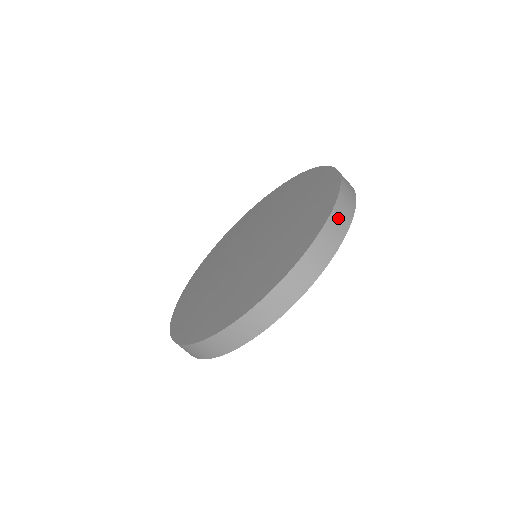
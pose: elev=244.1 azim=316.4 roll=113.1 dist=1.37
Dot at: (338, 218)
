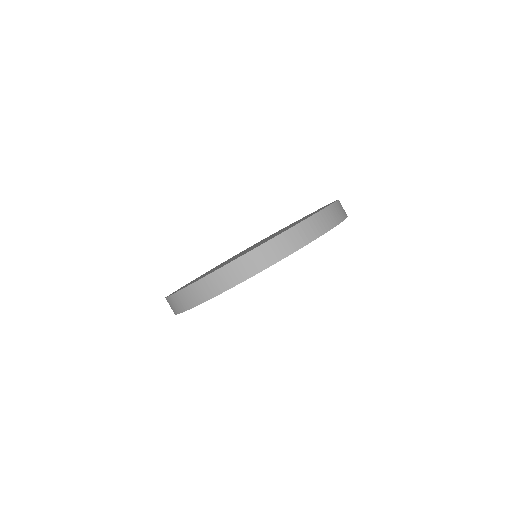
Dot at: (335, 211)
